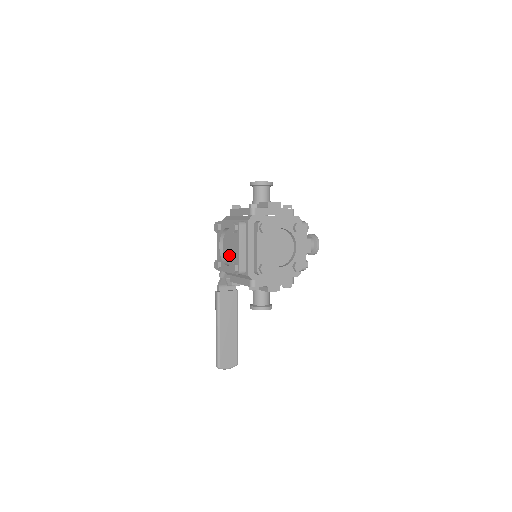
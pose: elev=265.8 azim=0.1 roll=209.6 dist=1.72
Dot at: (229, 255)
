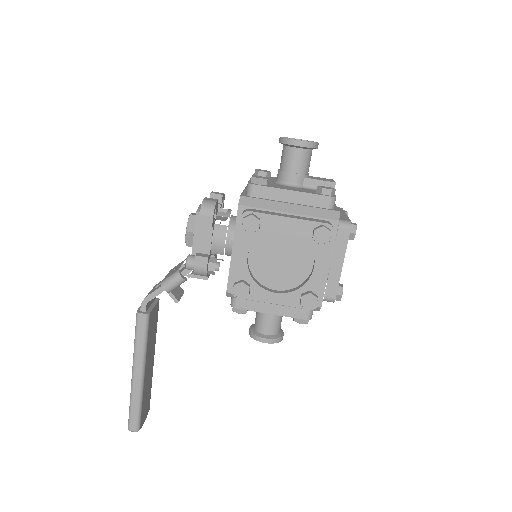
Dot at: (273, 273)
